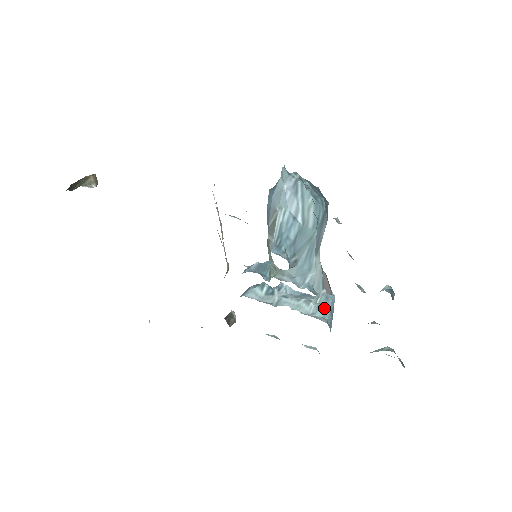
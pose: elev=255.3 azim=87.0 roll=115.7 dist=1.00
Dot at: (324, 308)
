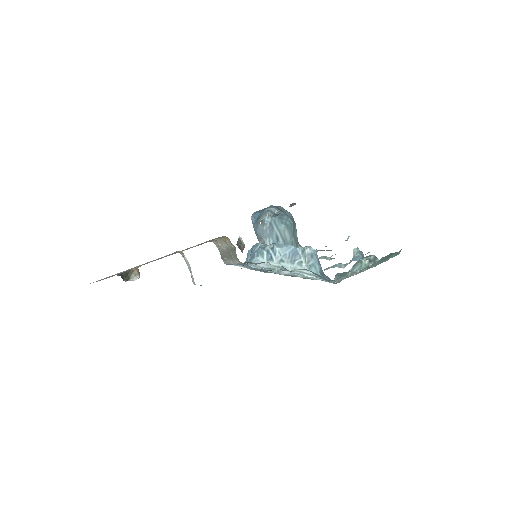
Dot at: (313, 265)
